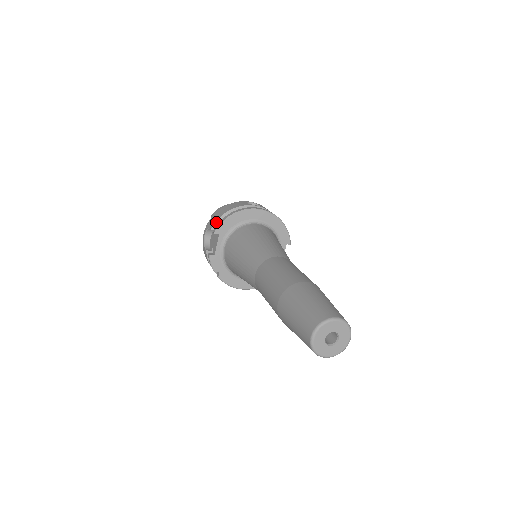
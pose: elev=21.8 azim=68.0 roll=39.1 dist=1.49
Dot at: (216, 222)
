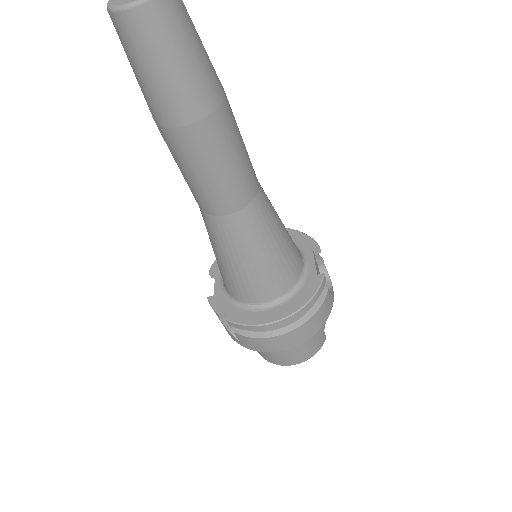
Dot at: occluded
